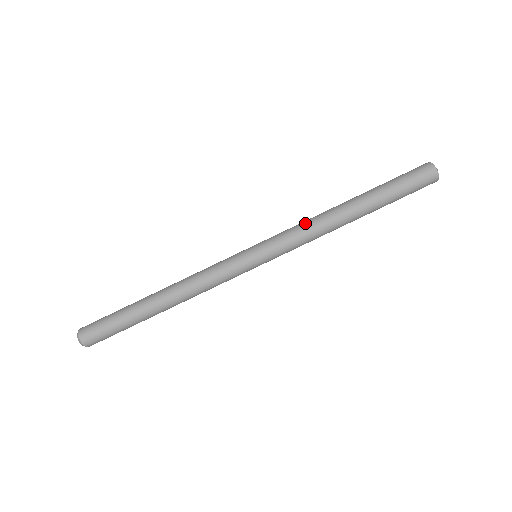
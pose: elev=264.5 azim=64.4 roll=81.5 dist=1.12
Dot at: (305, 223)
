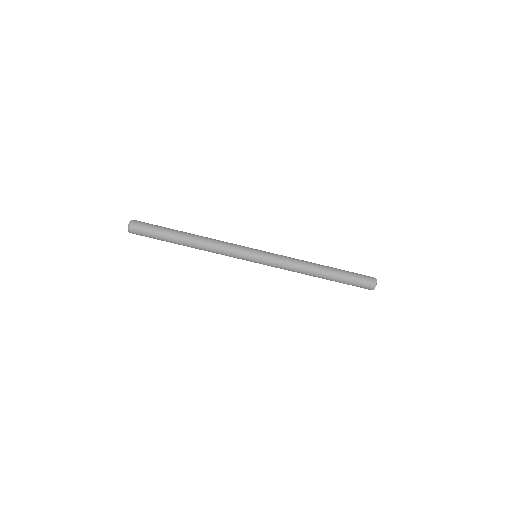
Dot at: (294, 261)
